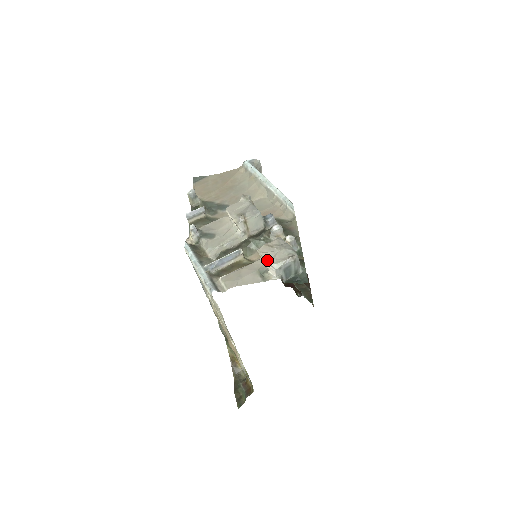
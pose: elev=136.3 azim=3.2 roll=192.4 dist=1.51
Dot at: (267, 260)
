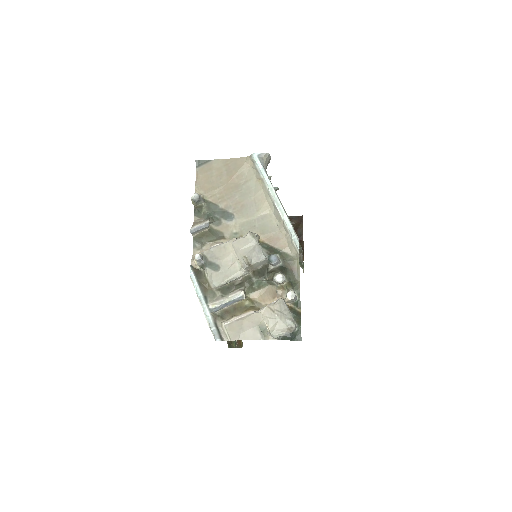
Dot at: (268, 327)
